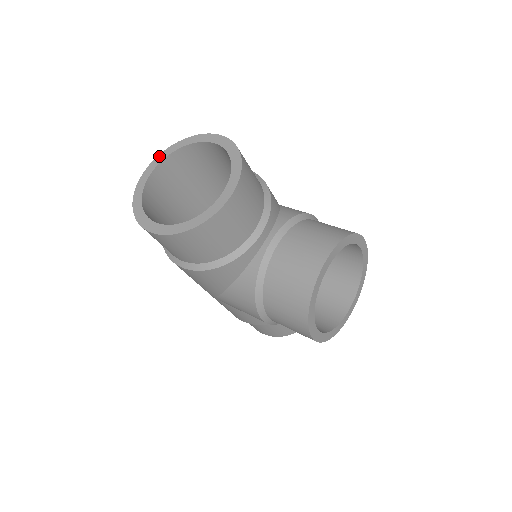
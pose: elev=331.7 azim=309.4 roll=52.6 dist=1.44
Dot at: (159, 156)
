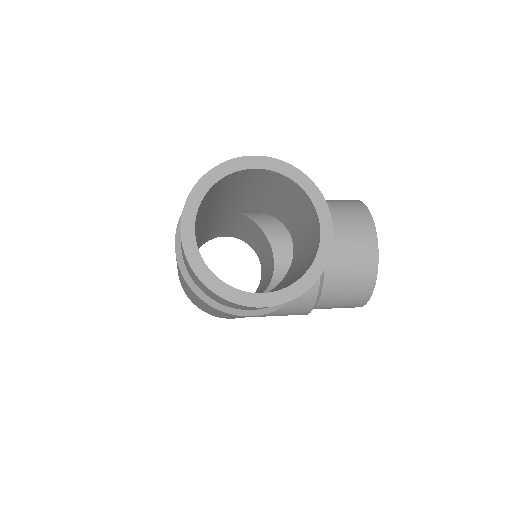
Dot at: (187, 206)
